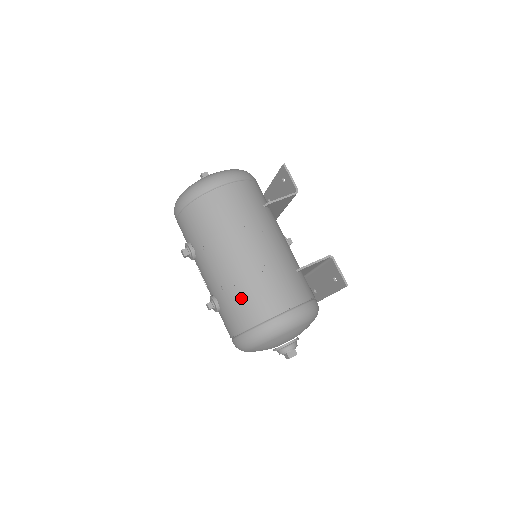
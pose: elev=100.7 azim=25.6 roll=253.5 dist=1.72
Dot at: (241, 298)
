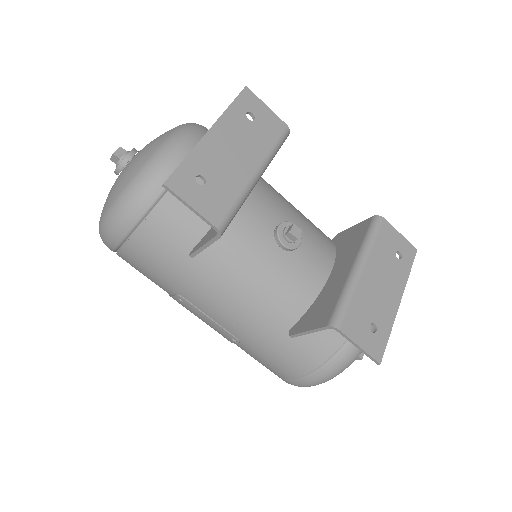
Dot at: occluded
